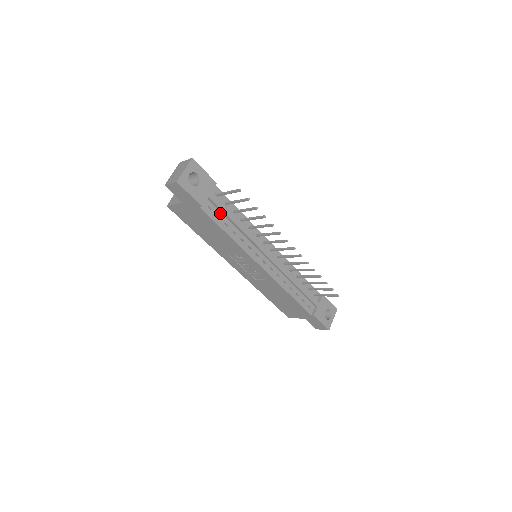
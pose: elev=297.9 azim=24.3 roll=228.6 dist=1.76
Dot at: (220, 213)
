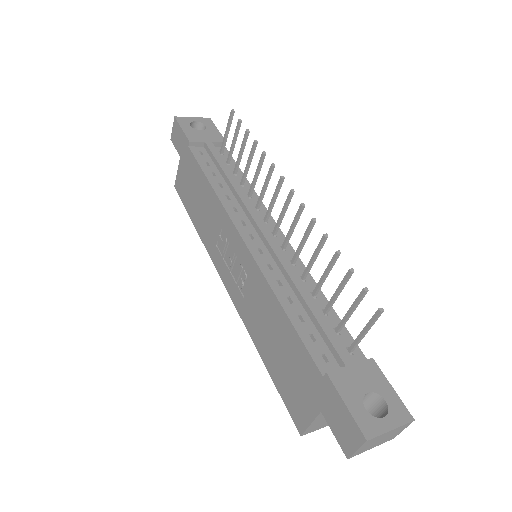
Dot at: (213, 164)
